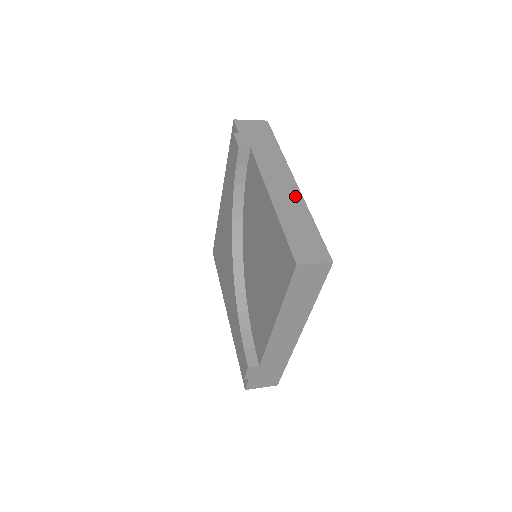
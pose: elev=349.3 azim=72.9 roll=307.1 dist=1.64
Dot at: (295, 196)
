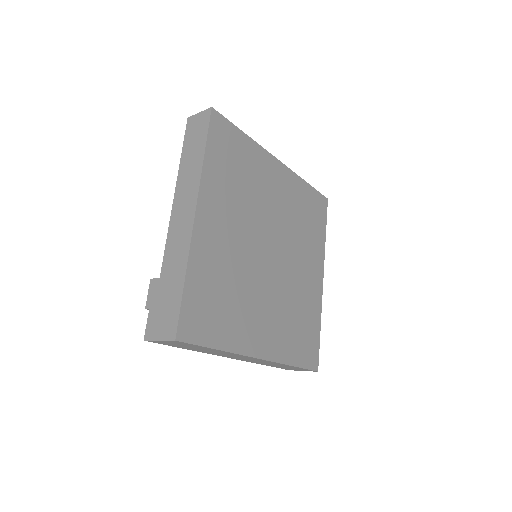
Dot at: occluded
